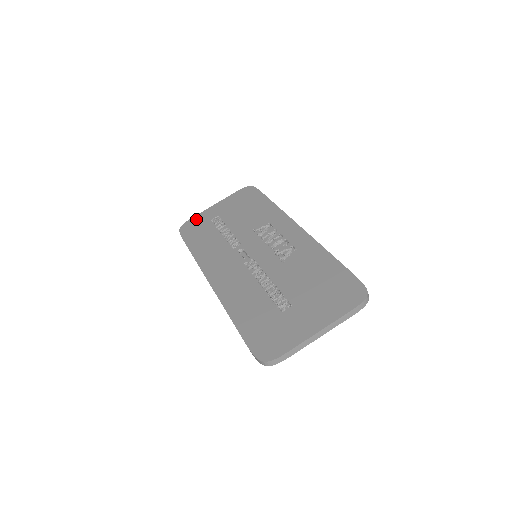
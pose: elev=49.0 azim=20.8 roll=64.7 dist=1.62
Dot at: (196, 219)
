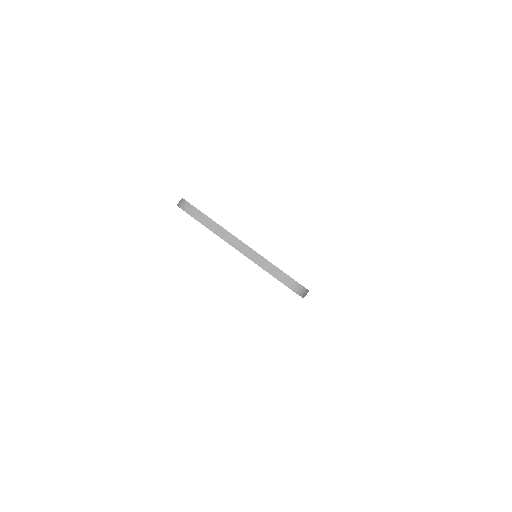
Dot at: occluded
